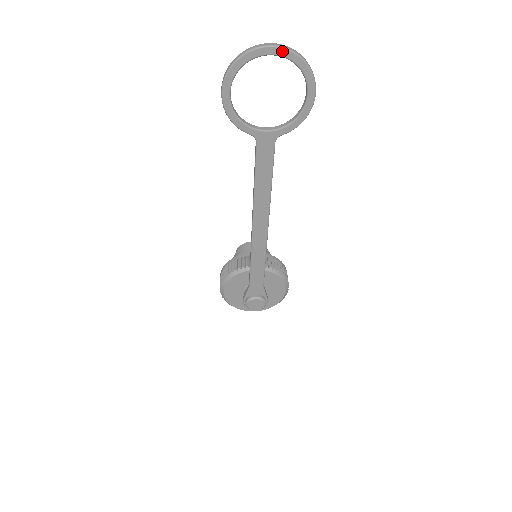
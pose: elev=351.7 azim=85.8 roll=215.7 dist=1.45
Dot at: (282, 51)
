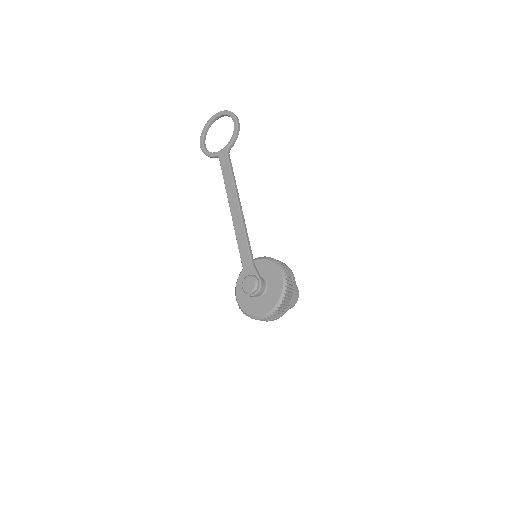
Dot at: (218, 114)
